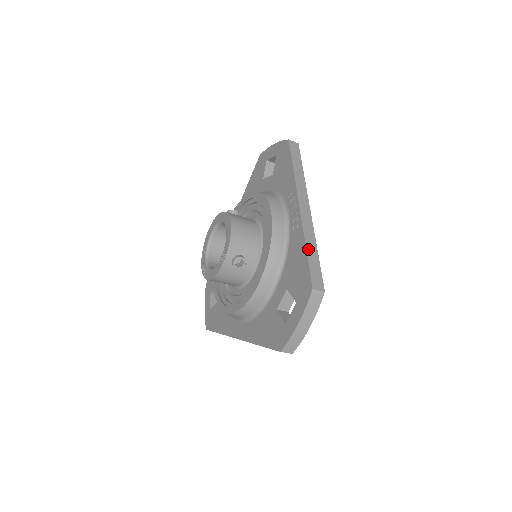
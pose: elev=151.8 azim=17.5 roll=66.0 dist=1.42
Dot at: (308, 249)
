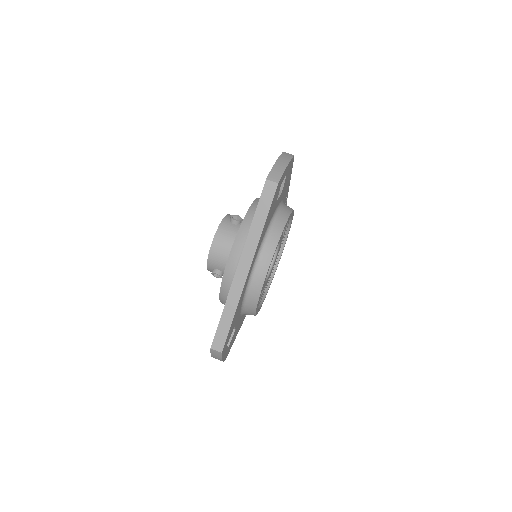
Dot at: (224, 313)
